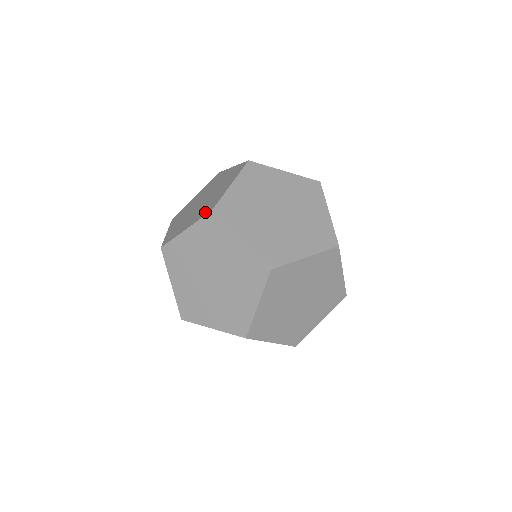
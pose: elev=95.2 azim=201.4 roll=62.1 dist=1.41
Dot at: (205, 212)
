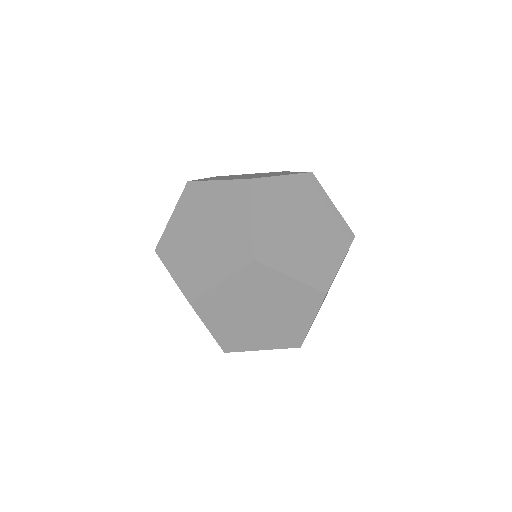
Dot at: occluded
